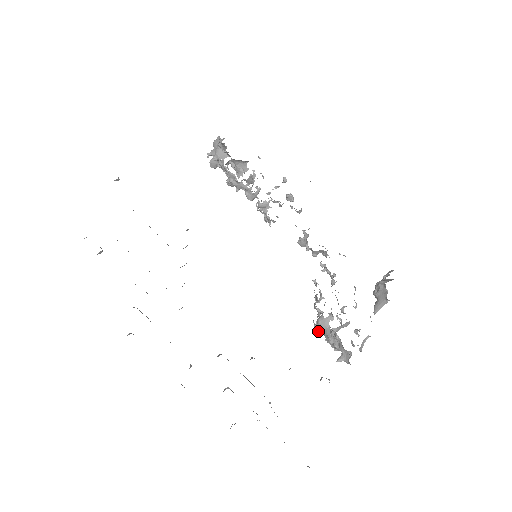
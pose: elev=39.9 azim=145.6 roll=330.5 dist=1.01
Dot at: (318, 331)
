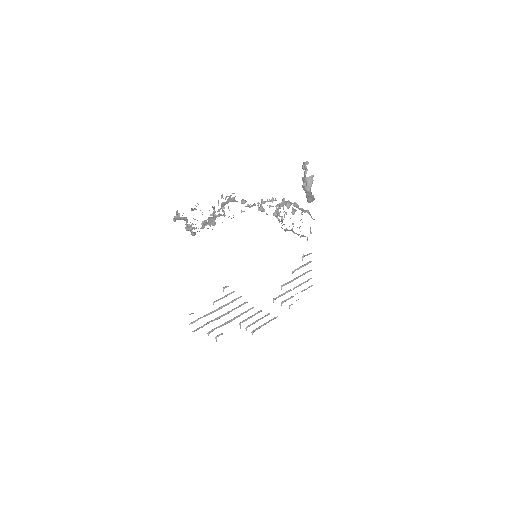
Dot at: occluded
